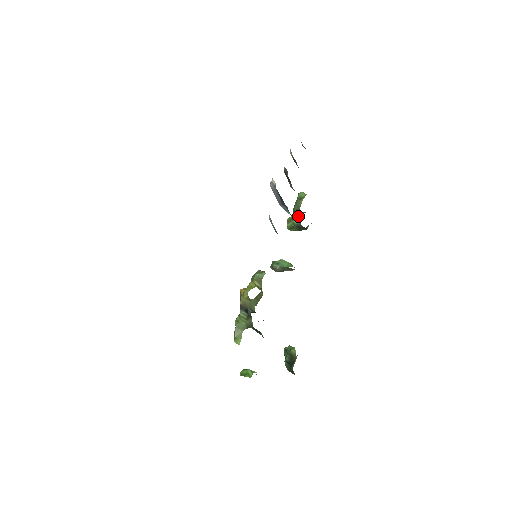
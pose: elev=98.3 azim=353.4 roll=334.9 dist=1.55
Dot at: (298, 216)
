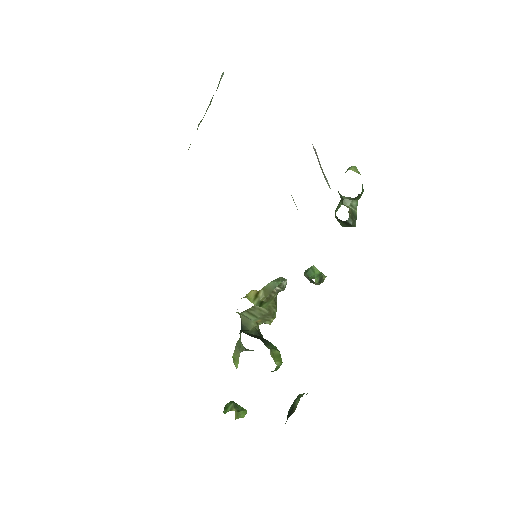
Dot at: (341, 203)
